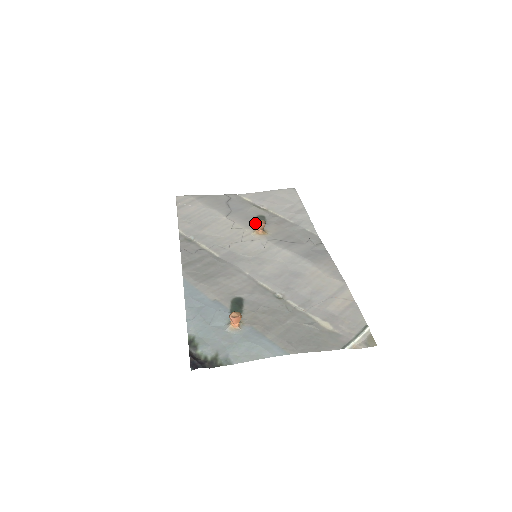
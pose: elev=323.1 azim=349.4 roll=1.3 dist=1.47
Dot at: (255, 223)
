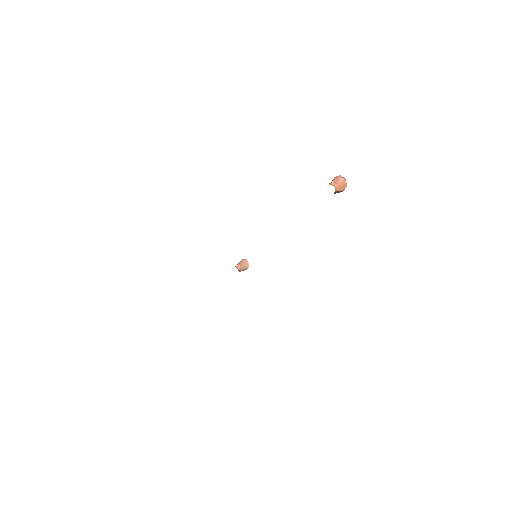
Dot at: occluded
